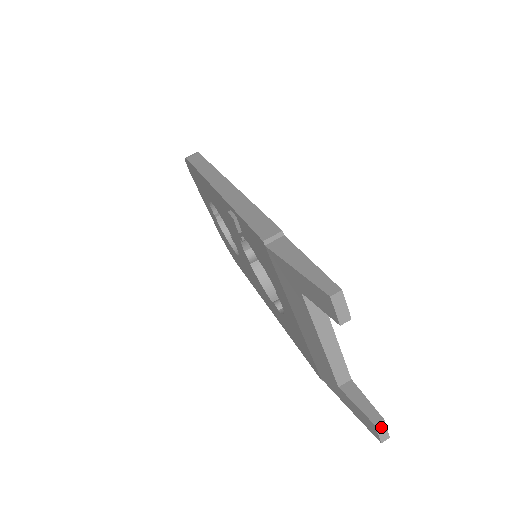
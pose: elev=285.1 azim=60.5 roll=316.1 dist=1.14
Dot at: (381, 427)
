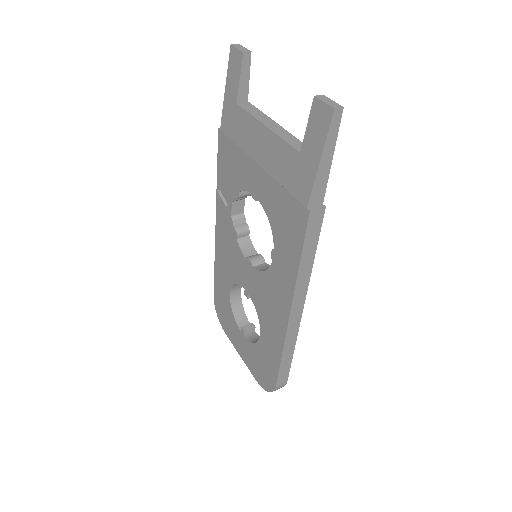
Dot at: (324, 99)
